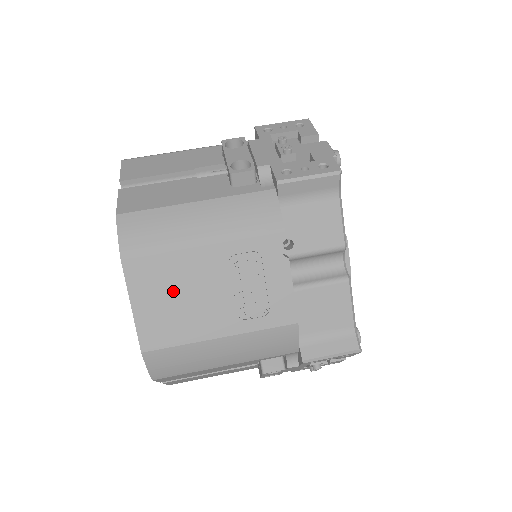
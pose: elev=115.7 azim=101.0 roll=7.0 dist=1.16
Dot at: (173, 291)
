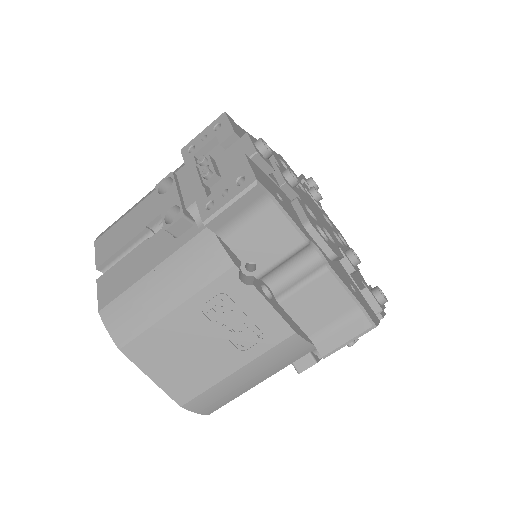
Dot at: (174, 354)
